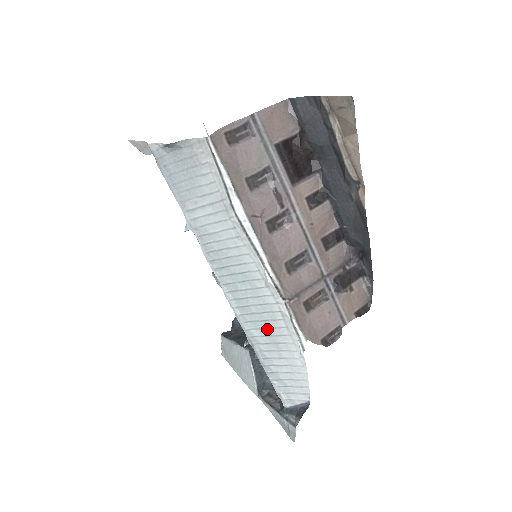
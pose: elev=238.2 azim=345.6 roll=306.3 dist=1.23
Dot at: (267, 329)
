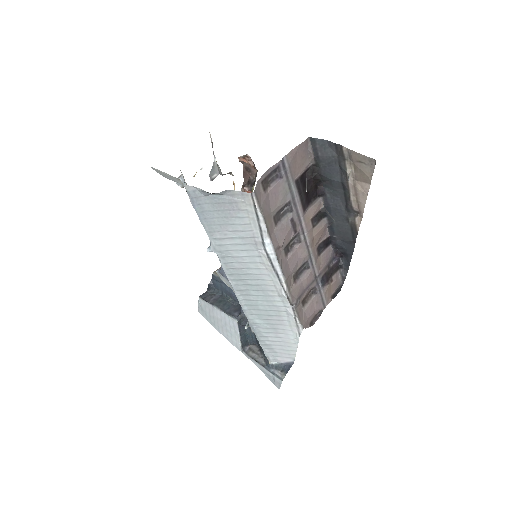
Dot at: (270, 320)
